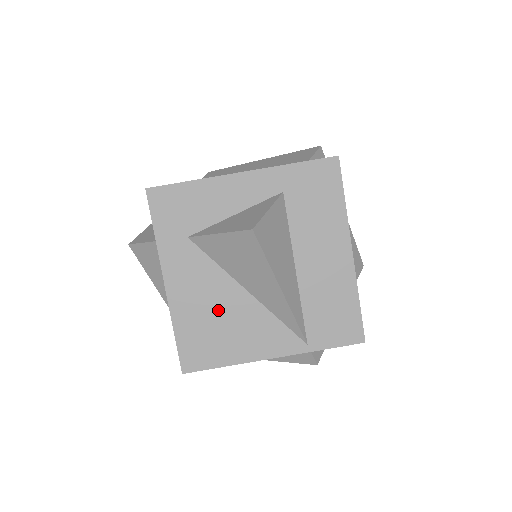
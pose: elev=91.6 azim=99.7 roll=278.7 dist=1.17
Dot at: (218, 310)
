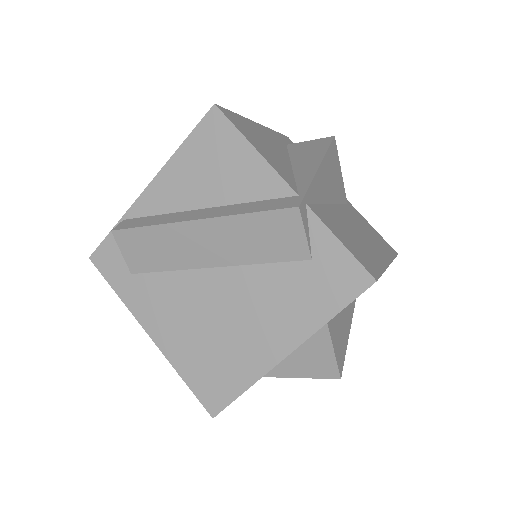
Dot at: occluded
